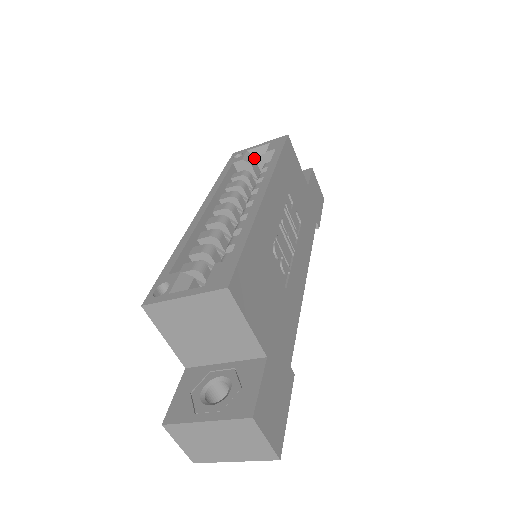
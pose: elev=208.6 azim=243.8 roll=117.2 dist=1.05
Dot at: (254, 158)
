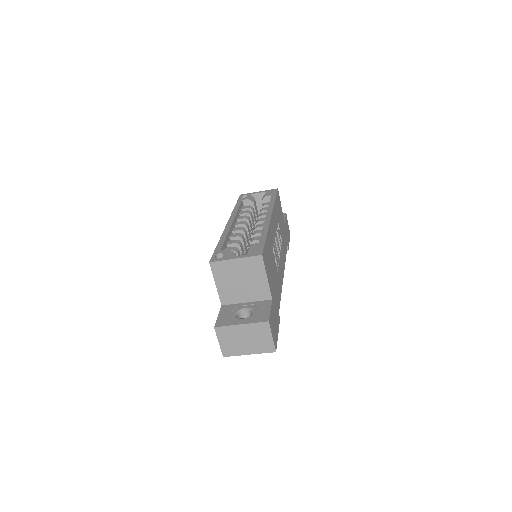
Dot at: (255, 199)
